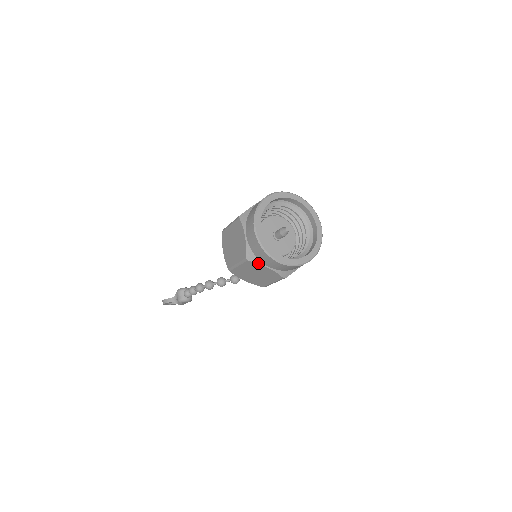
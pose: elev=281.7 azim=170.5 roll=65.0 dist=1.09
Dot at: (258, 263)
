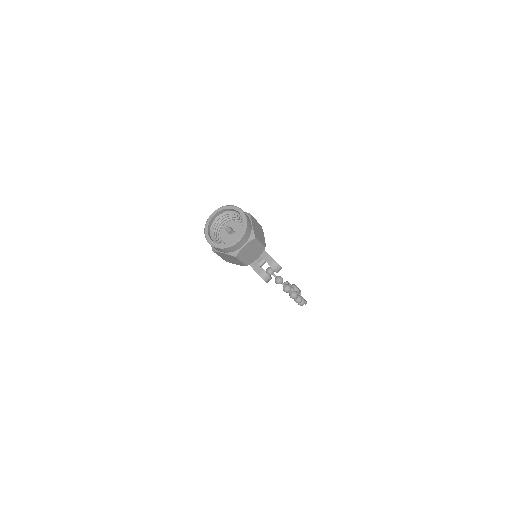
Dot at: occluded
